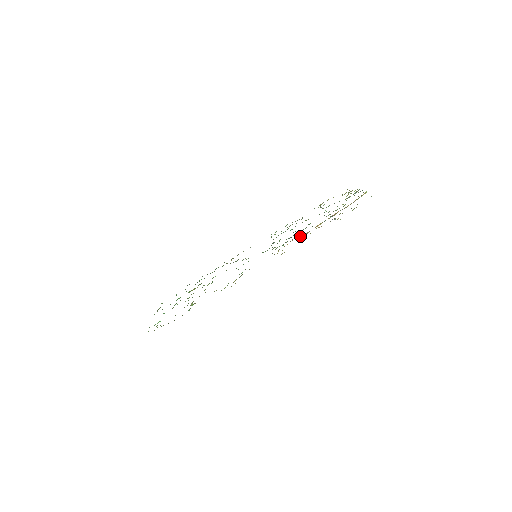
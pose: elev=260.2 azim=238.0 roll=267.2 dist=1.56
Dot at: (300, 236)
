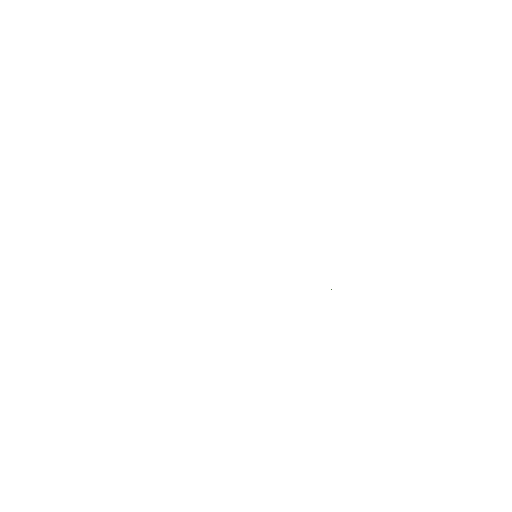
Dot at: occluded
